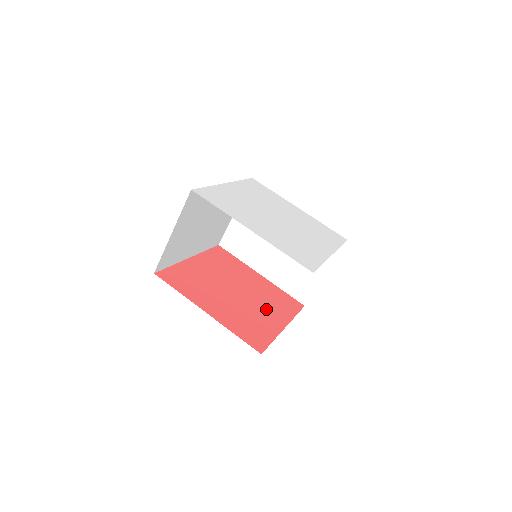
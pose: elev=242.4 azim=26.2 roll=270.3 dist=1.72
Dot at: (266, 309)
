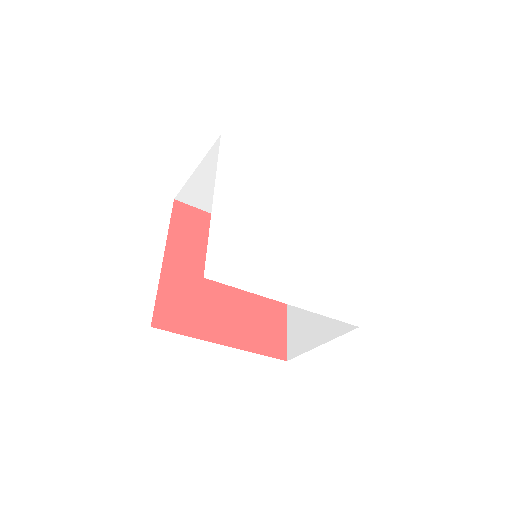
Dot at: occluded
